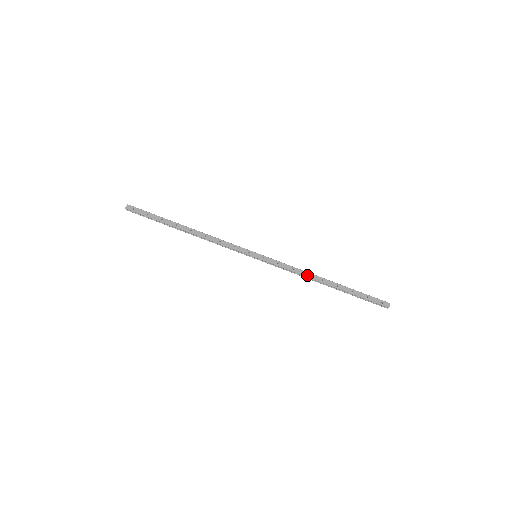
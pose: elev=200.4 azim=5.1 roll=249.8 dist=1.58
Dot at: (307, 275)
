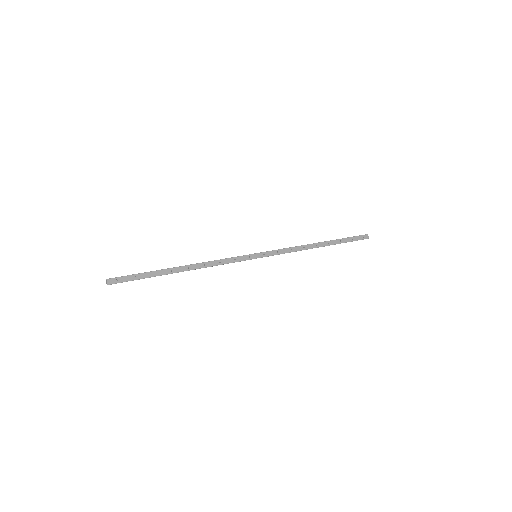
Dot at: (304, 248)
